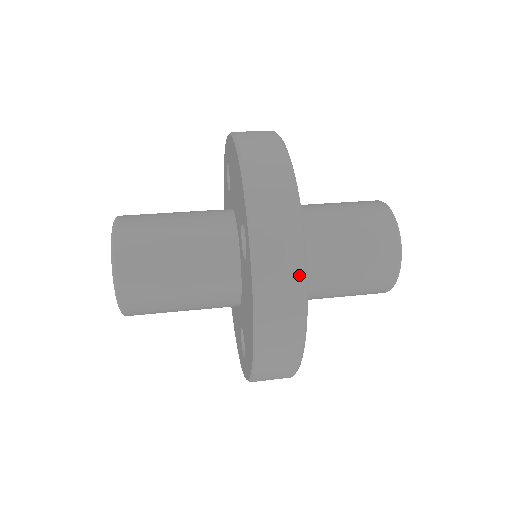
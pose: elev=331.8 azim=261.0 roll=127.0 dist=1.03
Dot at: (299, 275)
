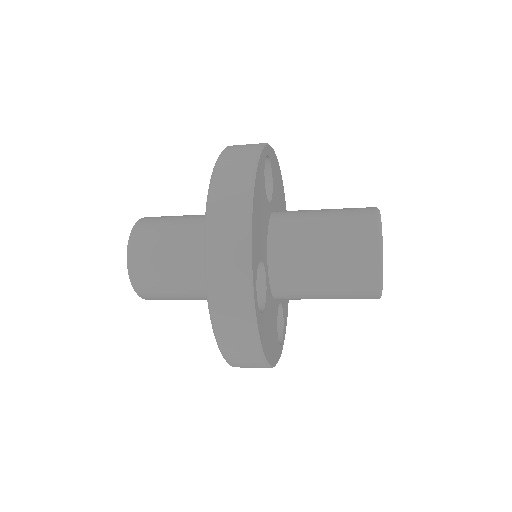
Dot at: (253, 153)
